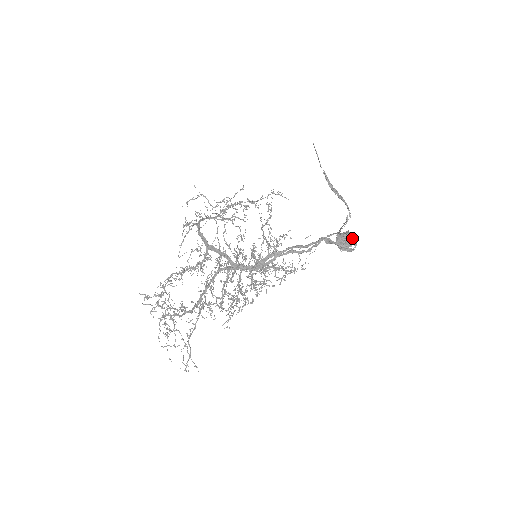
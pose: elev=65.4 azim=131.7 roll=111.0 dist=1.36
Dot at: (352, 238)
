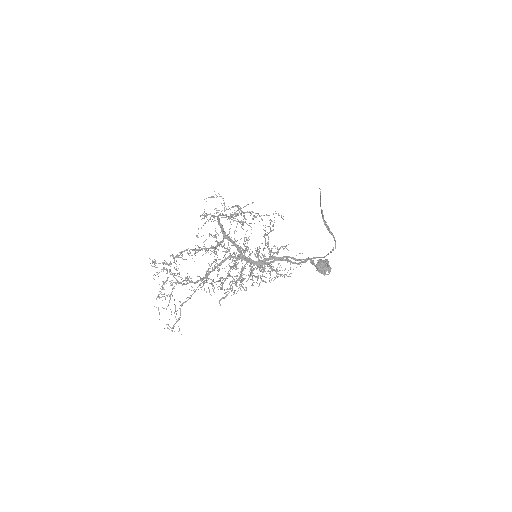
Dot at: (329, 265)
